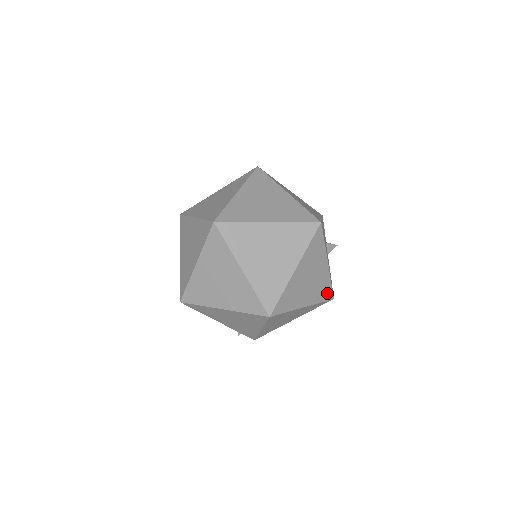
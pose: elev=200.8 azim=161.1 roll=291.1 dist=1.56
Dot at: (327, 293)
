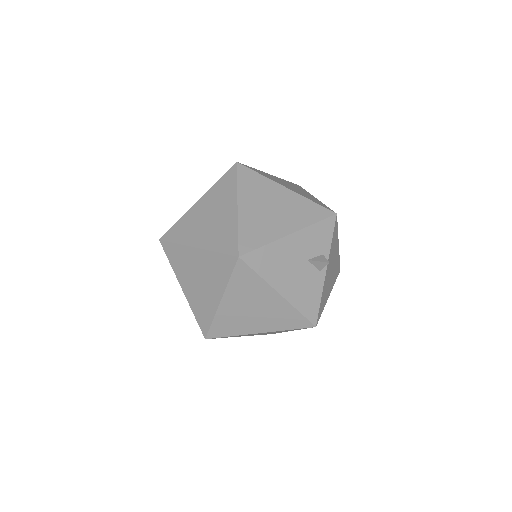
Dot at: (298, 321)
